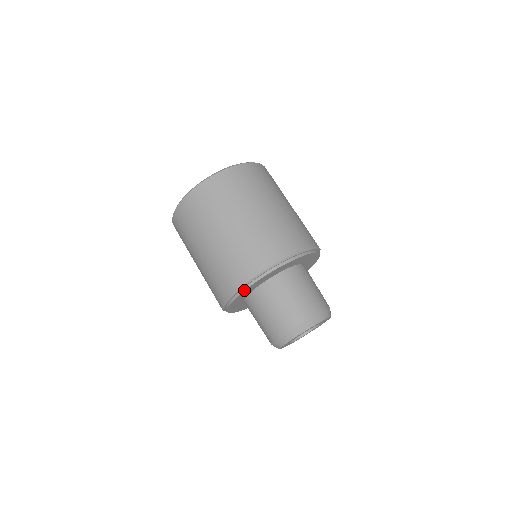
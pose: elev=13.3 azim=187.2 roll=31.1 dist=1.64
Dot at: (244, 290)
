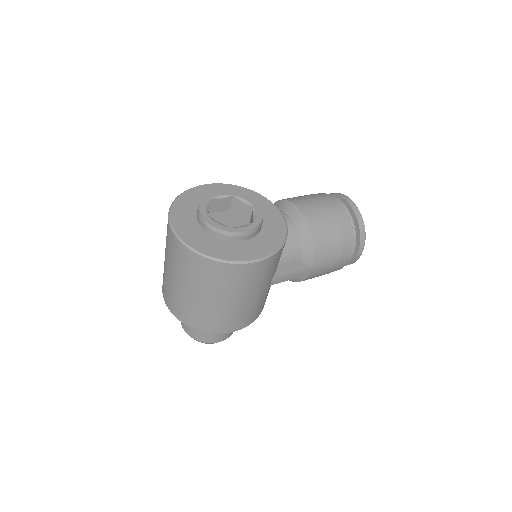
Dot at: occluded
